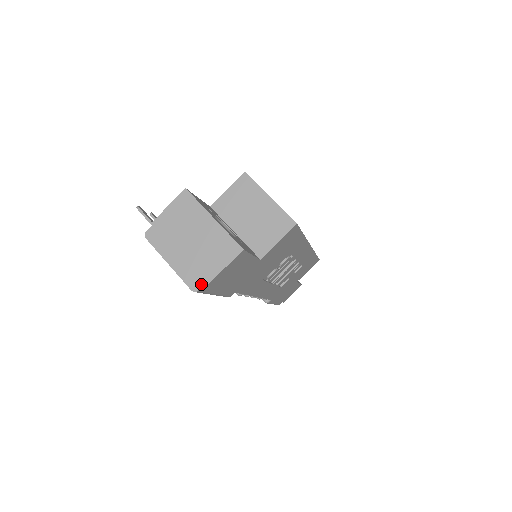
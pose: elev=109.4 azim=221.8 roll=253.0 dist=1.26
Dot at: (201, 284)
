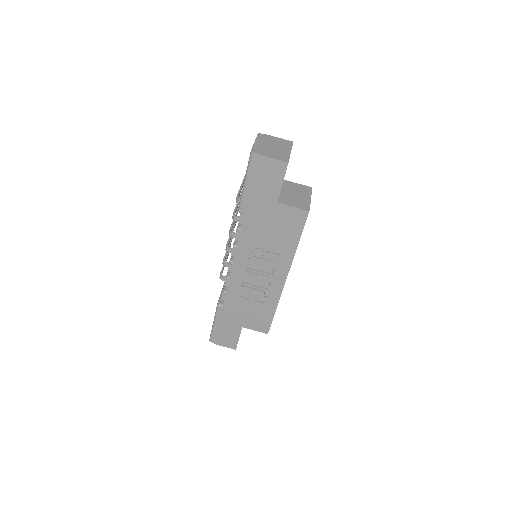
Dot at: (257, 153)
